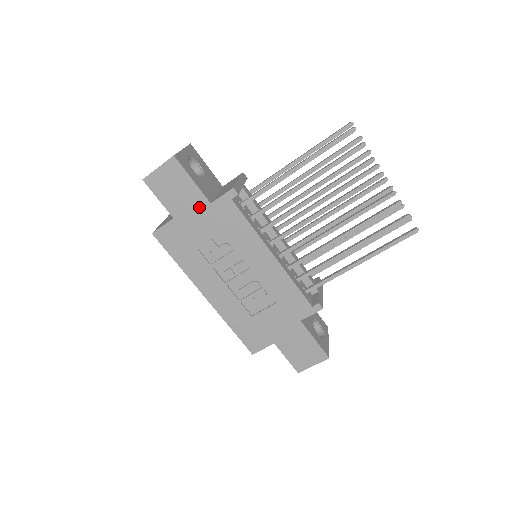
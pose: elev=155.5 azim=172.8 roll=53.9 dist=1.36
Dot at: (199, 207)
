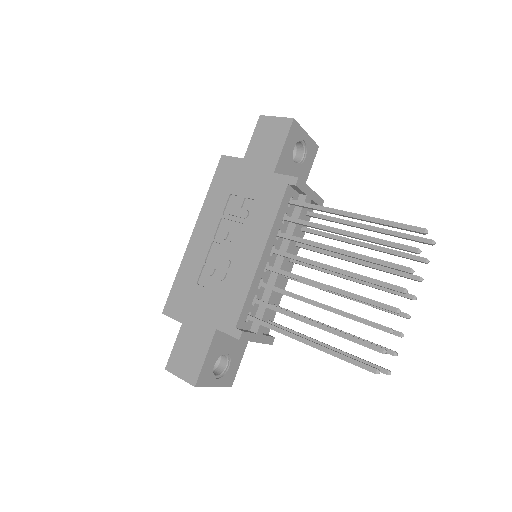
Dot at: (265, 168)
